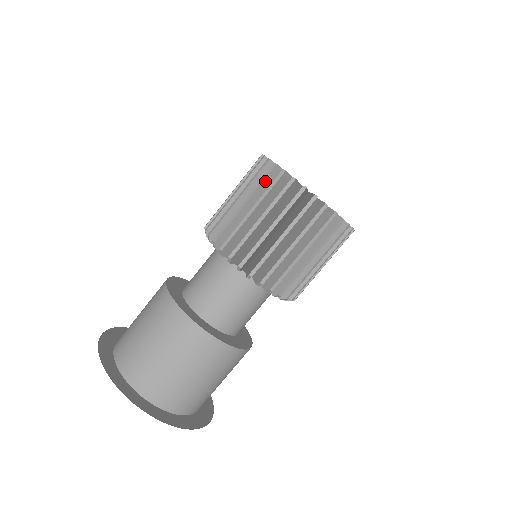
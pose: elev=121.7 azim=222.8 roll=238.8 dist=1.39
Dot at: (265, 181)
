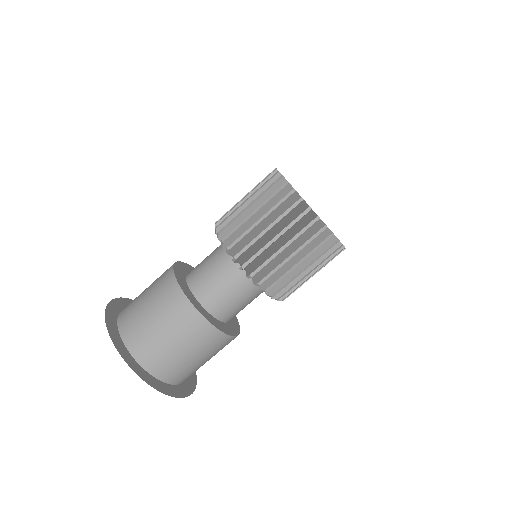
Dot at: occluded
